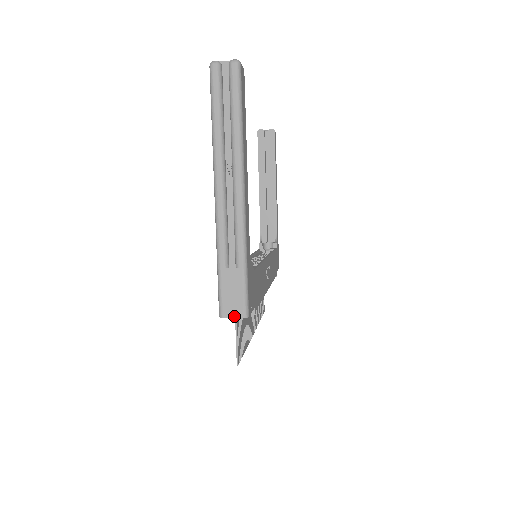
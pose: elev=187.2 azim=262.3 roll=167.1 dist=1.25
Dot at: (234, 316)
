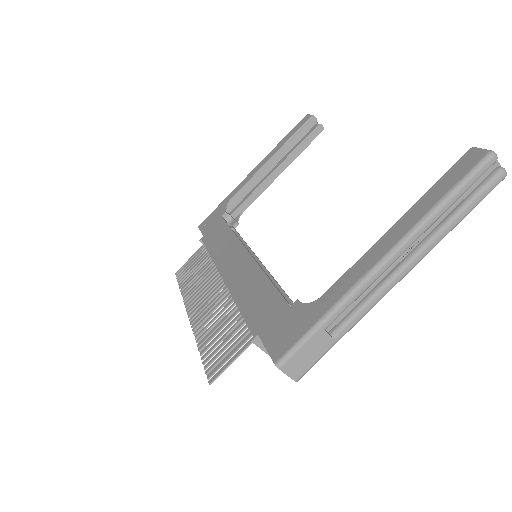
Dot at: (289, 374)
